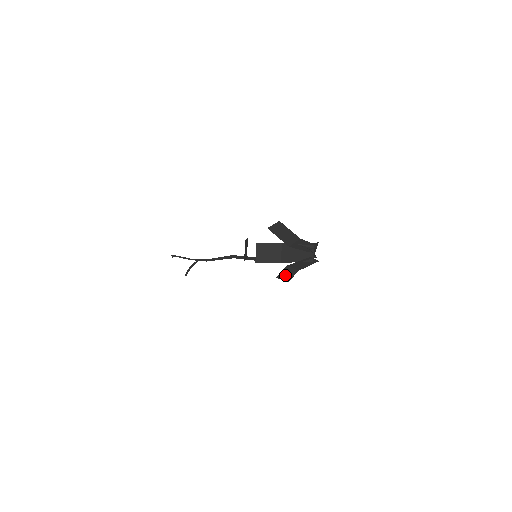
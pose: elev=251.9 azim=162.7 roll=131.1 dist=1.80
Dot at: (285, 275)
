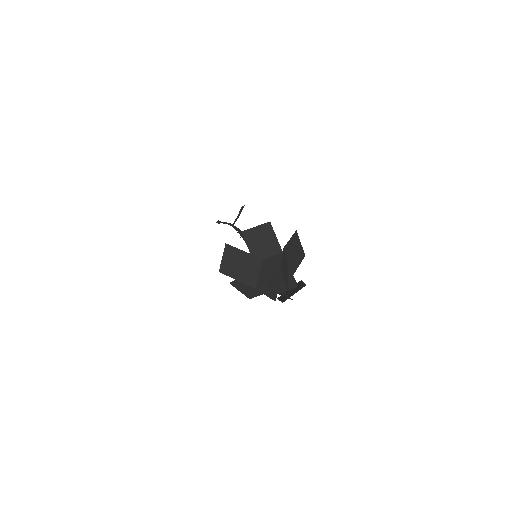
Dot at: occluded
